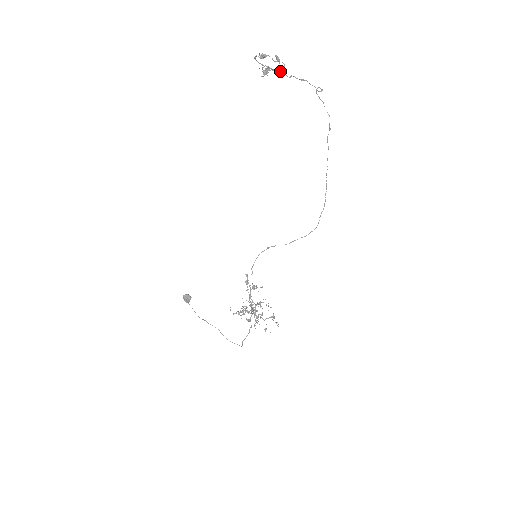
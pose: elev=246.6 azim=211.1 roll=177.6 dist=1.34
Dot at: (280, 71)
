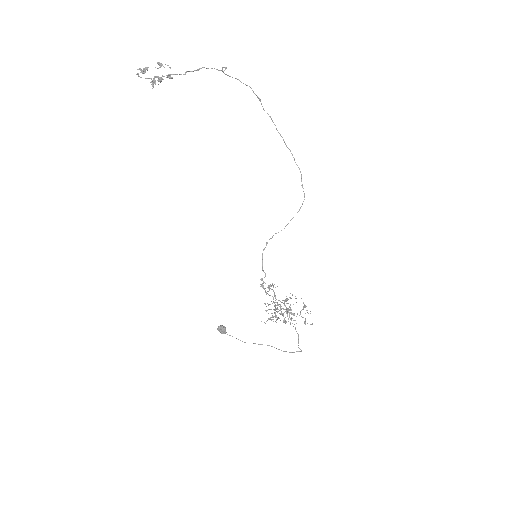
Dot at: (172, 74)
